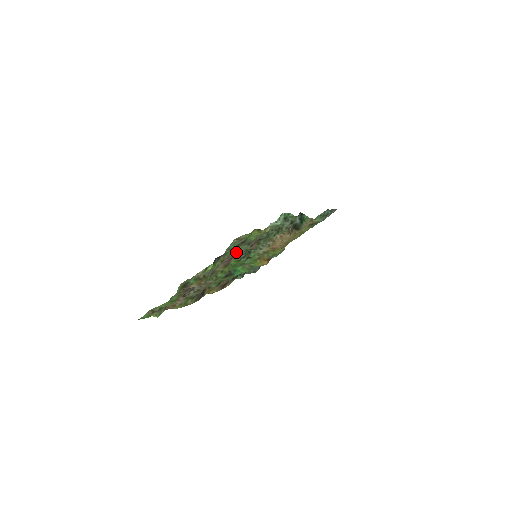
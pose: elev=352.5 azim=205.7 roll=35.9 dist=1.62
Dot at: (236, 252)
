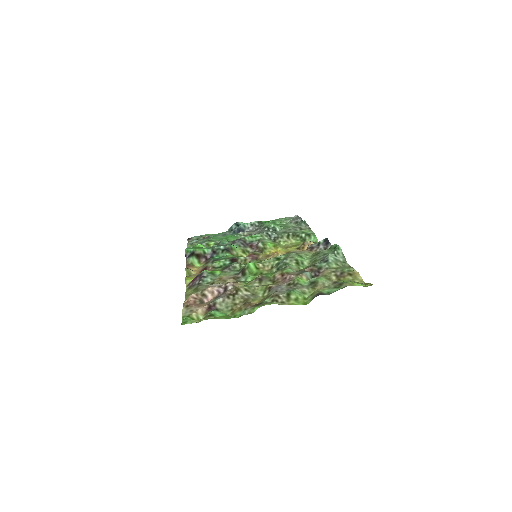
Dot at: (308, 280)
